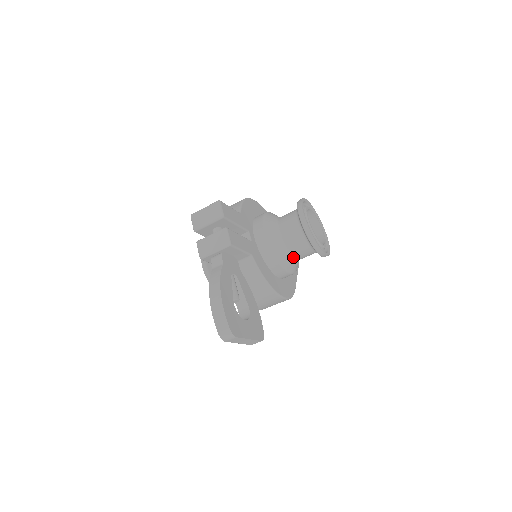
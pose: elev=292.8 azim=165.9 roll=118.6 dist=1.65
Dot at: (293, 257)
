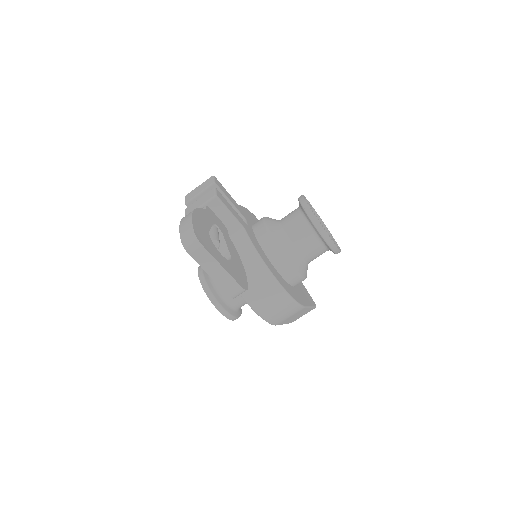
Dot at: (295, 249)
